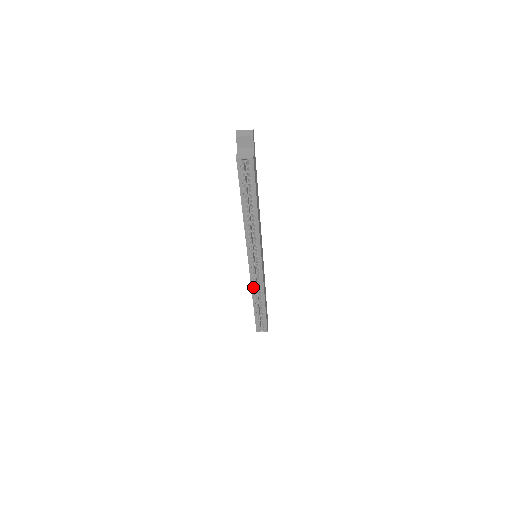
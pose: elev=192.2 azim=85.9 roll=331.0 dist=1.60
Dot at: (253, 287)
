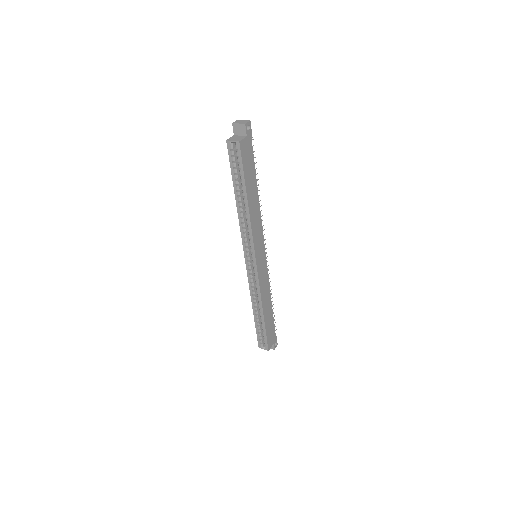
Dot at: (251, 289)
